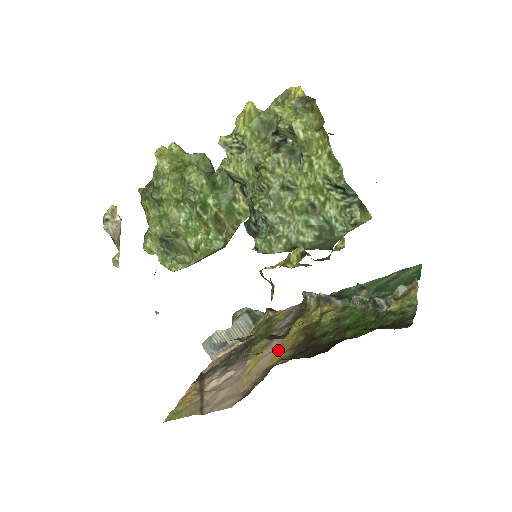
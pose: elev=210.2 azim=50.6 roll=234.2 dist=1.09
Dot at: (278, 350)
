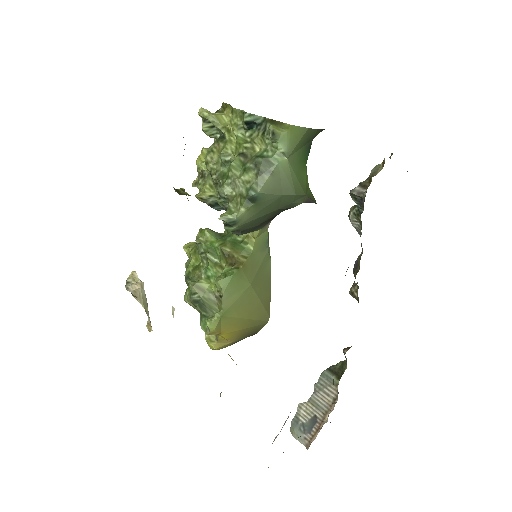
Dot at: occluded
